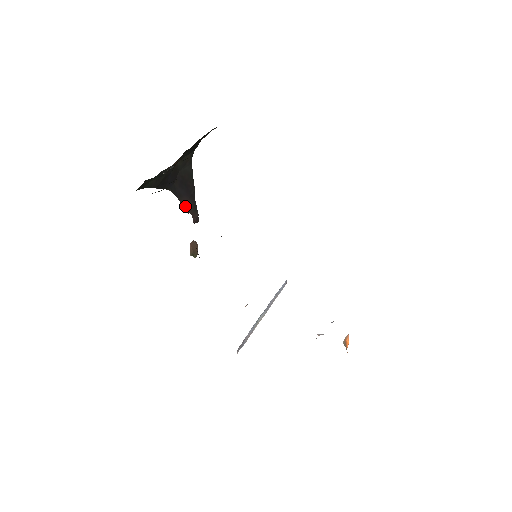
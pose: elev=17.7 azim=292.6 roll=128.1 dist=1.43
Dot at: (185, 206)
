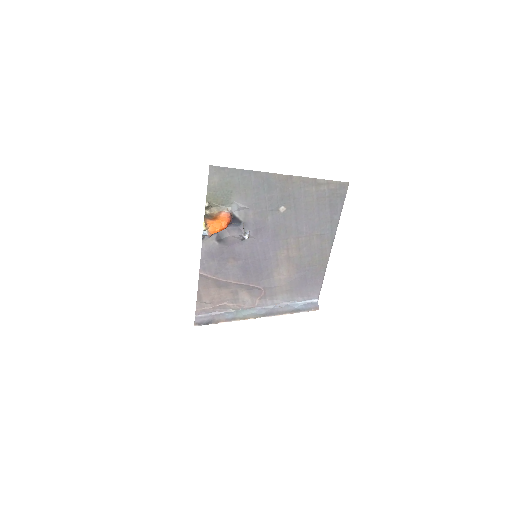
Dot at: occluded
